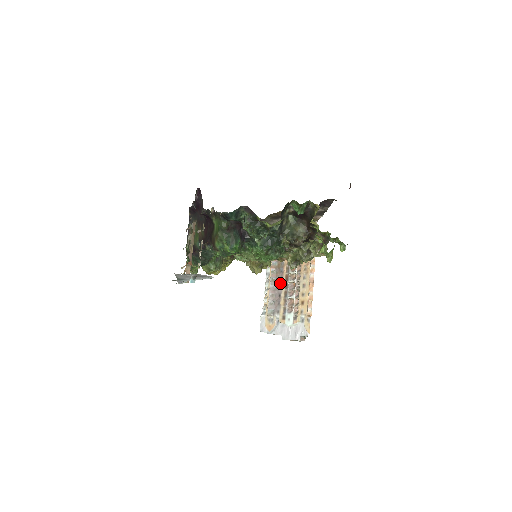
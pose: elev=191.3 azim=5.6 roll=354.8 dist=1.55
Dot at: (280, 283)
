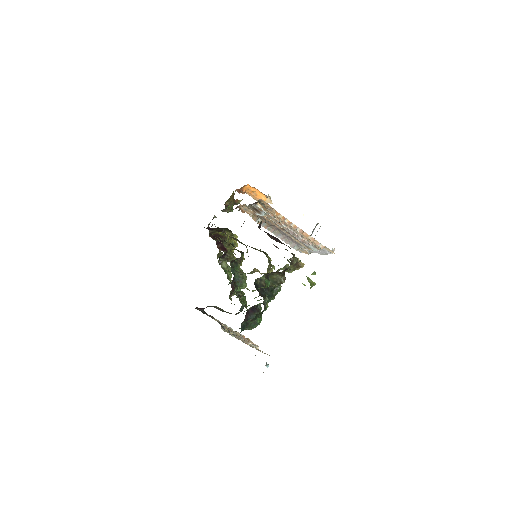
Dot at: (282, 232)
